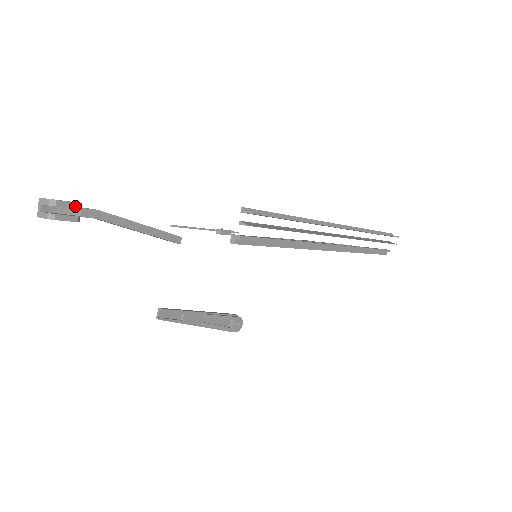
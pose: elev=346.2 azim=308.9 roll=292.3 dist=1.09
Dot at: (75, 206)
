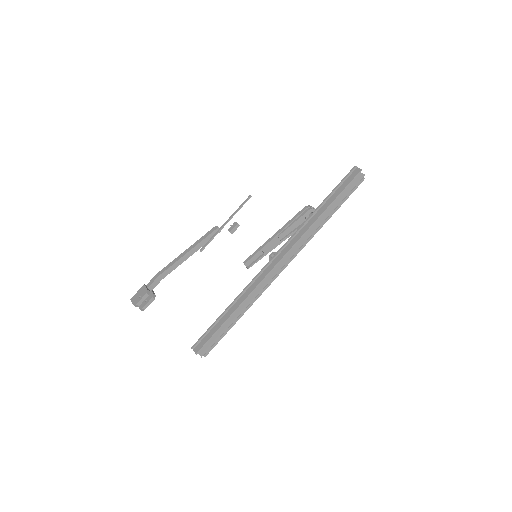
Dot at: (146, 296)
